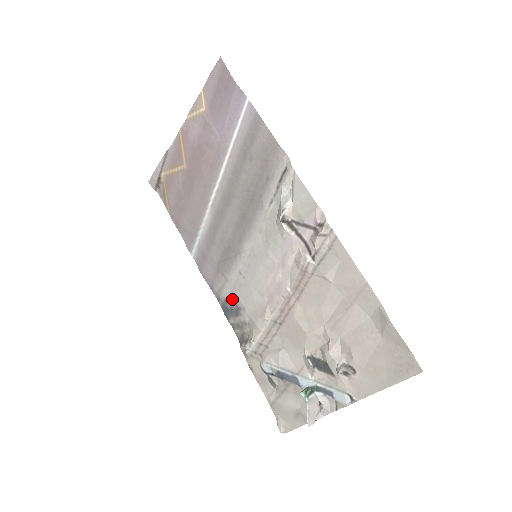
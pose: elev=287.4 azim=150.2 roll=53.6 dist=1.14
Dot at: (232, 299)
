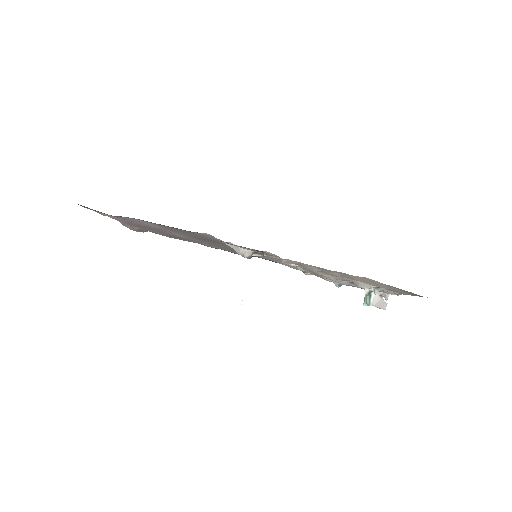
Dot at: occluded
